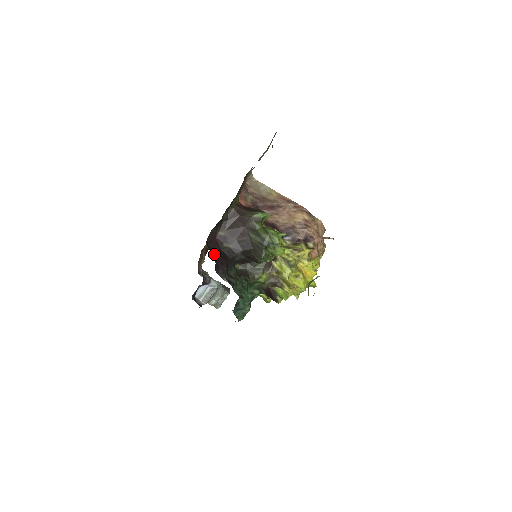
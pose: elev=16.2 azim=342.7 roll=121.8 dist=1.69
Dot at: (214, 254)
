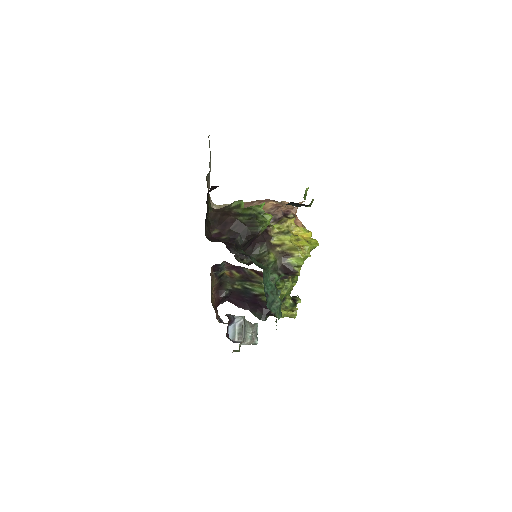
Dot at: occluded
